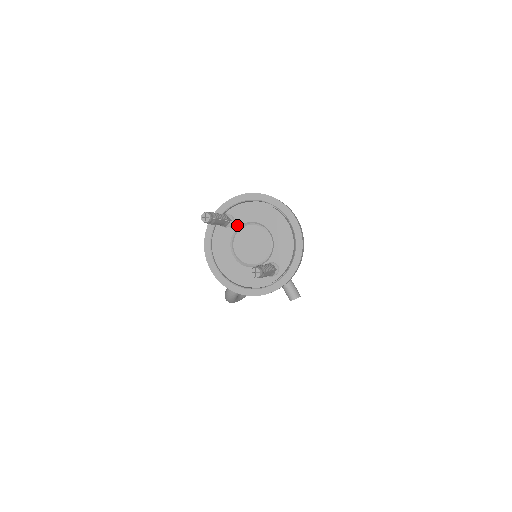
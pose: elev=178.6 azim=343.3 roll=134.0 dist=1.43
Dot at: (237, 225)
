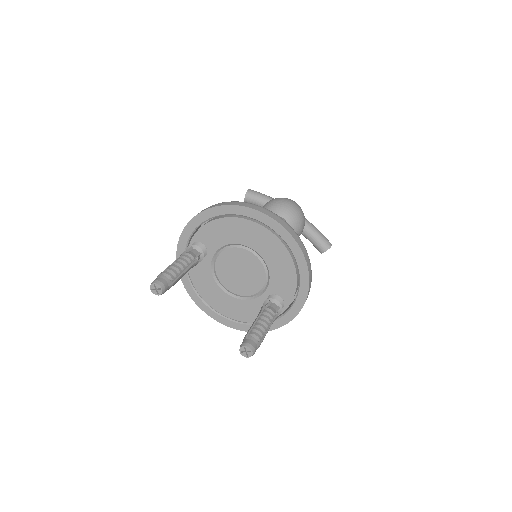
Dot at: (213, 251)
